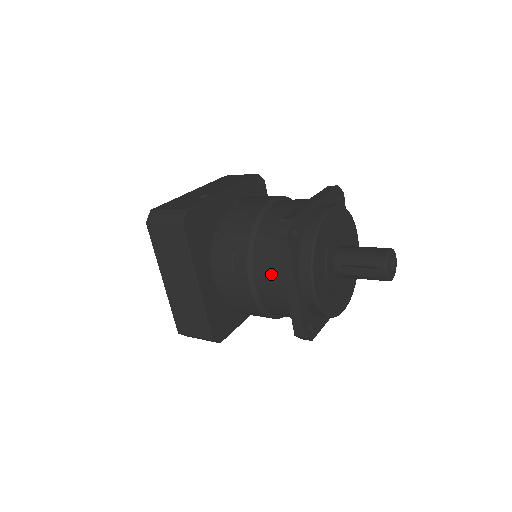
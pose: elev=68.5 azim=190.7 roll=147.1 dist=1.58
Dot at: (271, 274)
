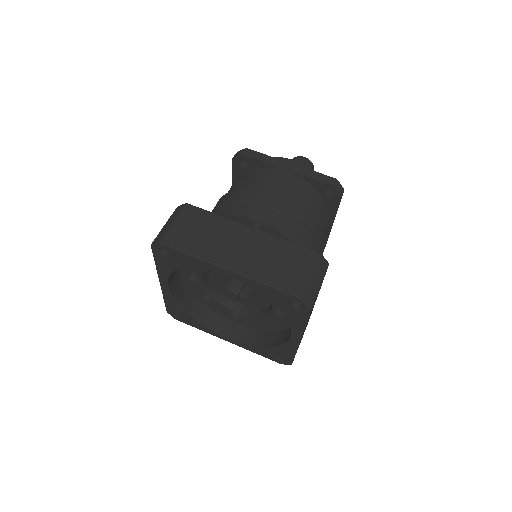
Dot at: (271, 177)
